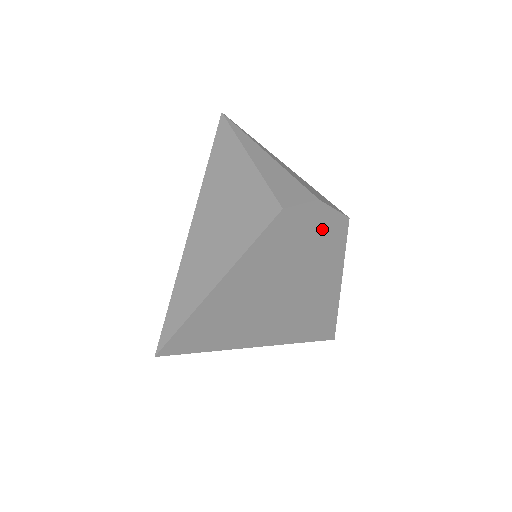
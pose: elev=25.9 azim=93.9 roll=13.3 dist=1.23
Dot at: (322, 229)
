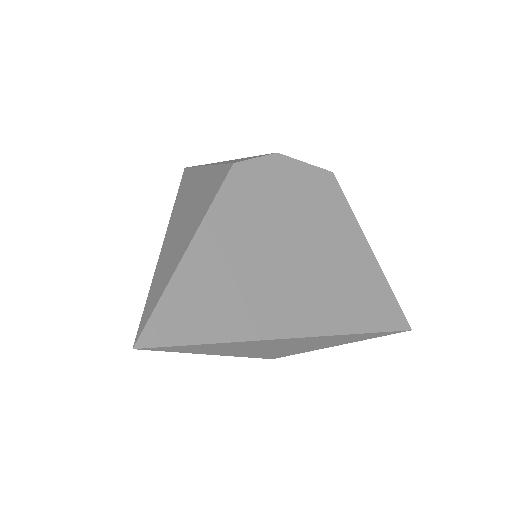
Dot at: (302, 185)
